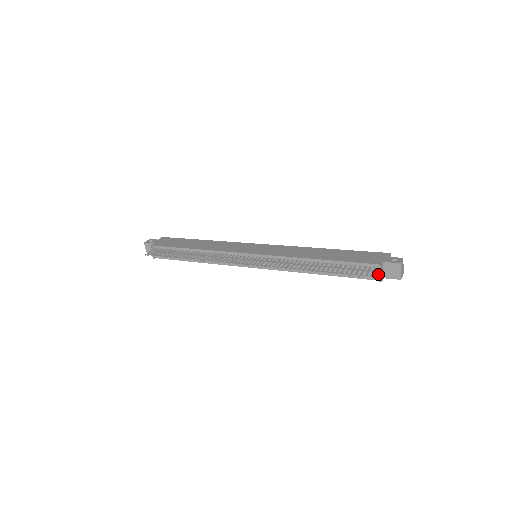
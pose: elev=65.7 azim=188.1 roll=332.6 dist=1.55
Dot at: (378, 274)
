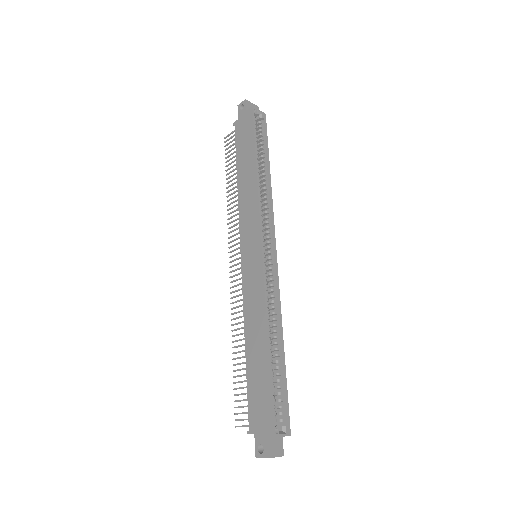
Dot at: occluded
